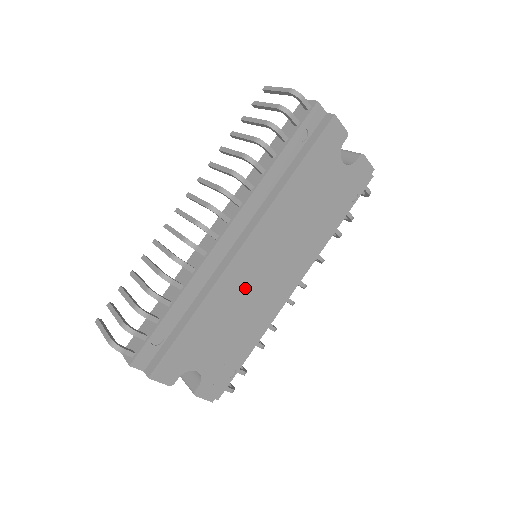
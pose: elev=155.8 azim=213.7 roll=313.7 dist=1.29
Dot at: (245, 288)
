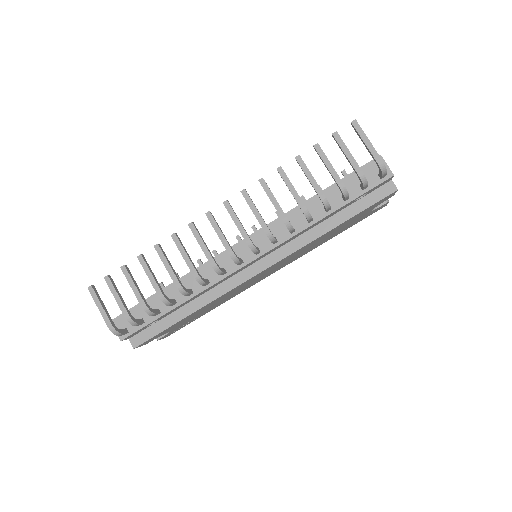
Dot at: (239, 289)
